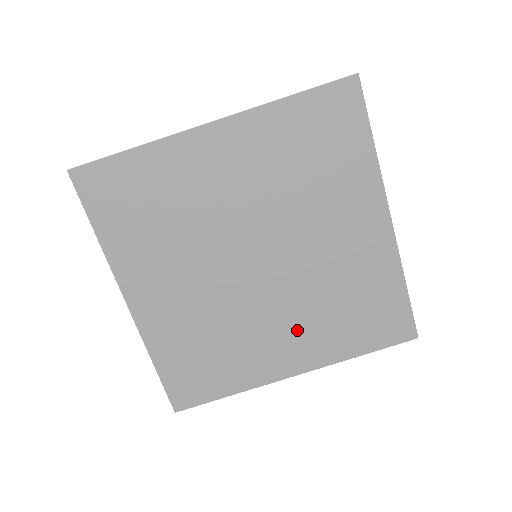
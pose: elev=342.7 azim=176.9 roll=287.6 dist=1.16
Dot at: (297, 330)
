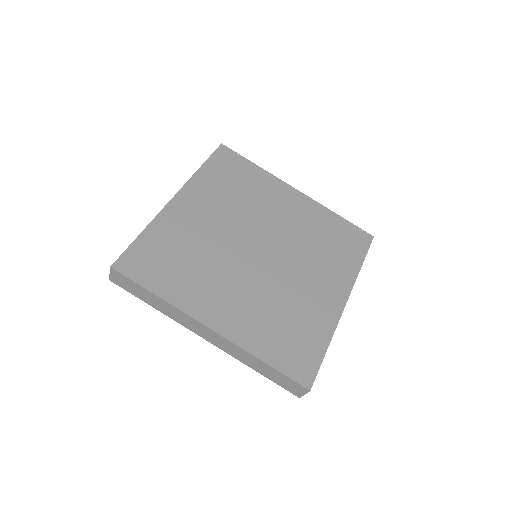
Dot at: (242, 303)
